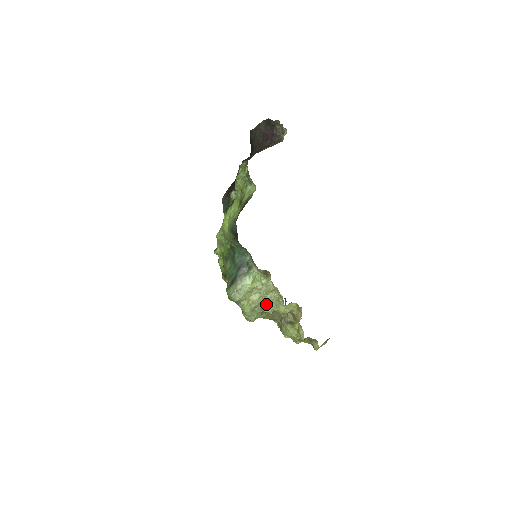
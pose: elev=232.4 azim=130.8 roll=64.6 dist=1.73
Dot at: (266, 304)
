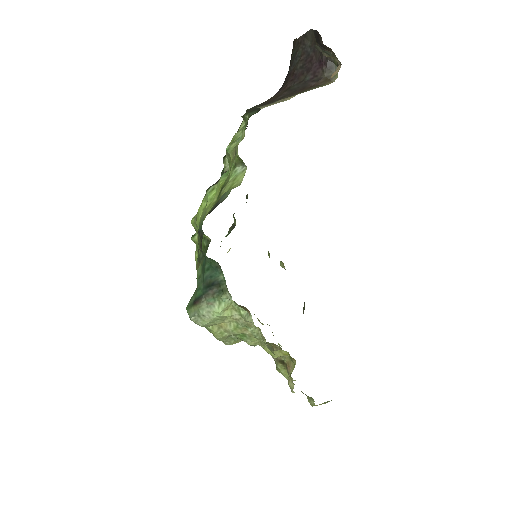
Dot at: (246, 336)
